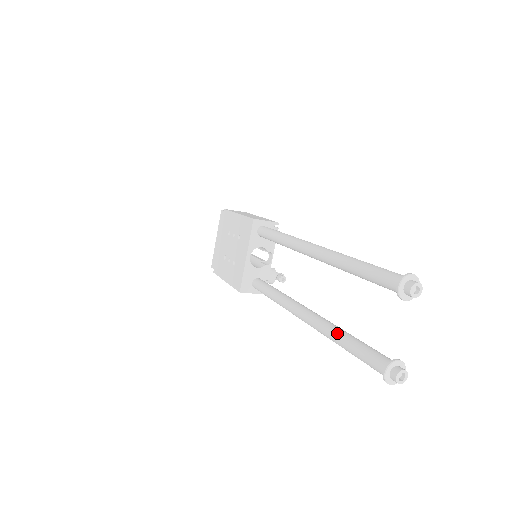
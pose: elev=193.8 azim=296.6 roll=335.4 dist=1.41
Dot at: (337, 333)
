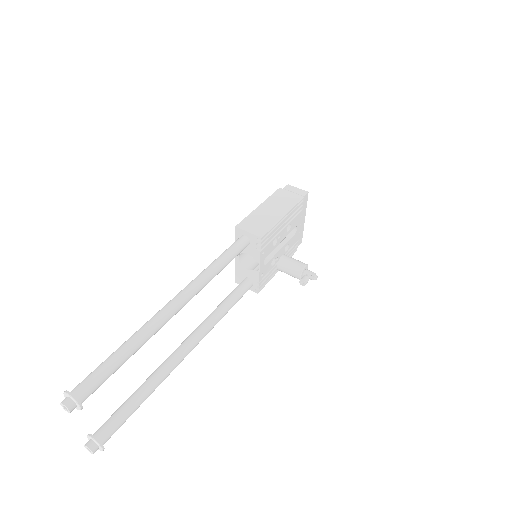
Dot at: (144, 382)
